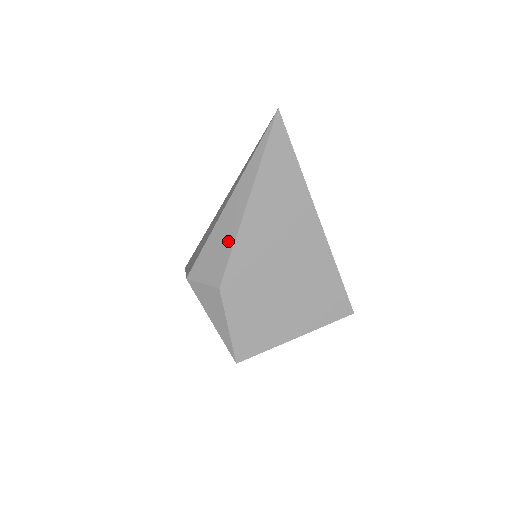
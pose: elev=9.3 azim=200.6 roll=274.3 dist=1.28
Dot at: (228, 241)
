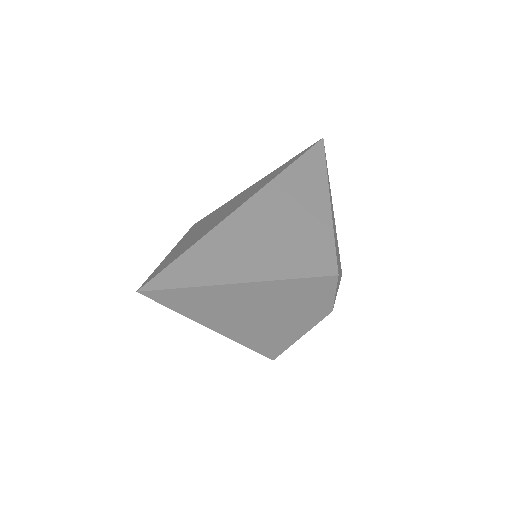
Dot at: occluded
